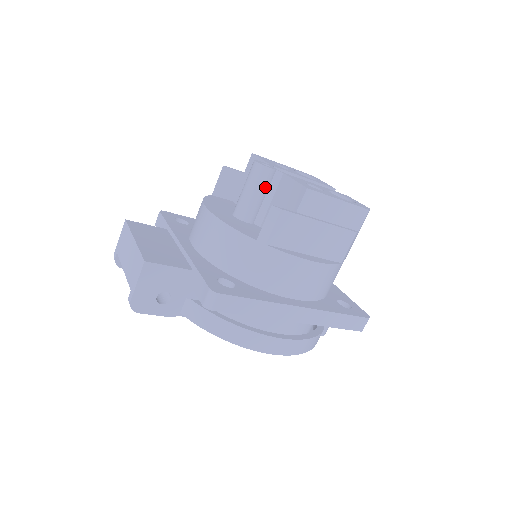
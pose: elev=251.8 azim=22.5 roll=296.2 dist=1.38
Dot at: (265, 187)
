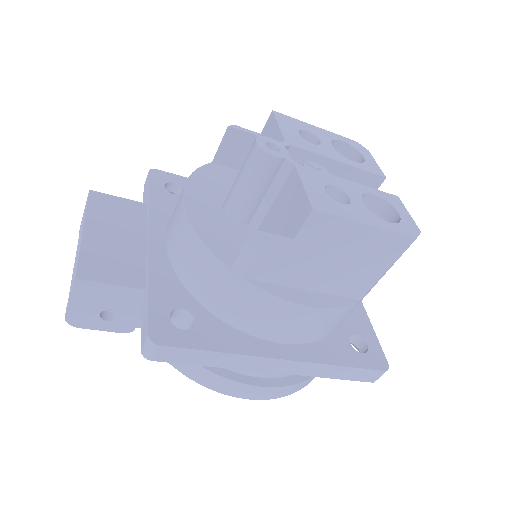
Dot at: (266, 181)
